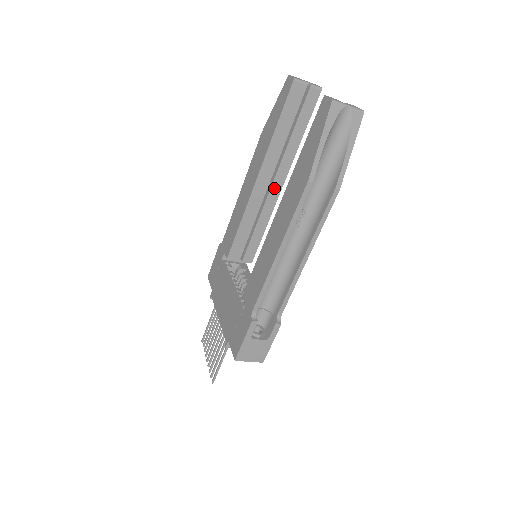
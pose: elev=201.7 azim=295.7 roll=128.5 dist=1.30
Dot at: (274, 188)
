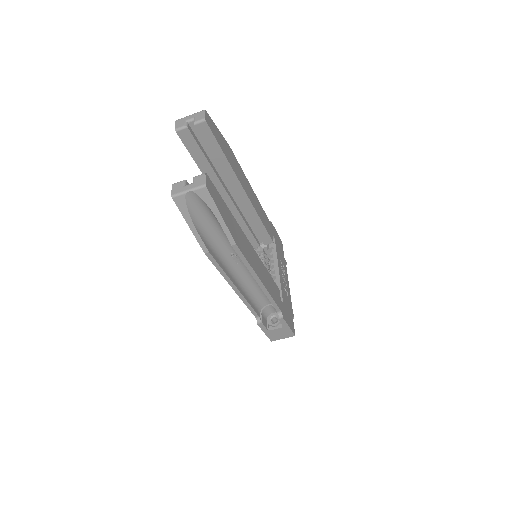
Dot at: (240, 197)
